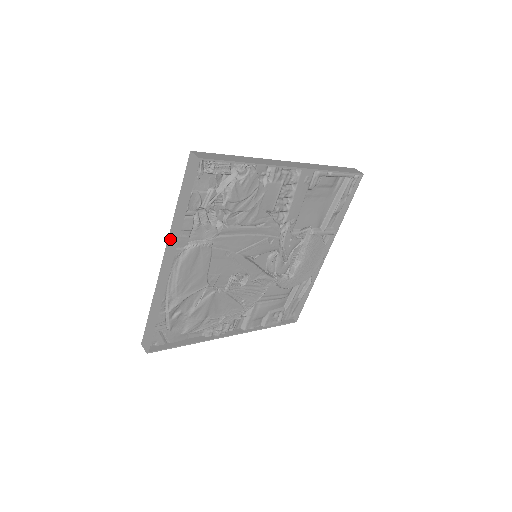
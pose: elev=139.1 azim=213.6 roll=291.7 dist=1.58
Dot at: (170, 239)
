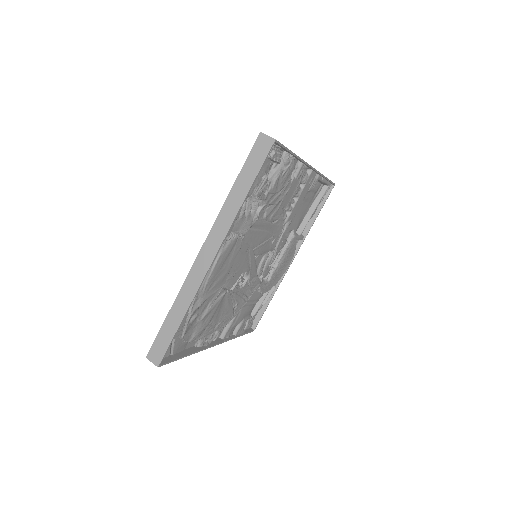
Dot at: (216, 227)
